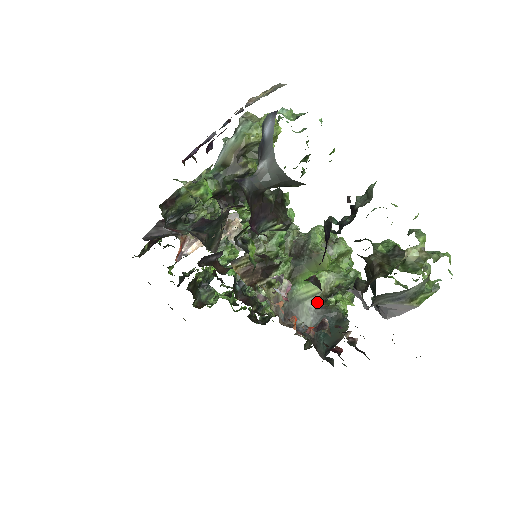
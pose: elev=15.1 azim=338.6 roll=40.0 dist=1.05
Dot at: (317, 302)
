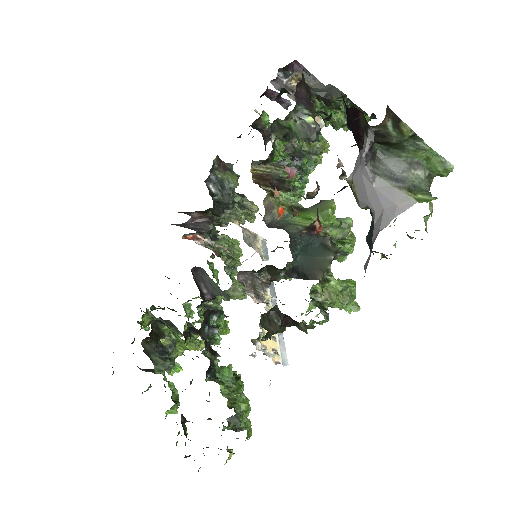
Dot at: occluded
